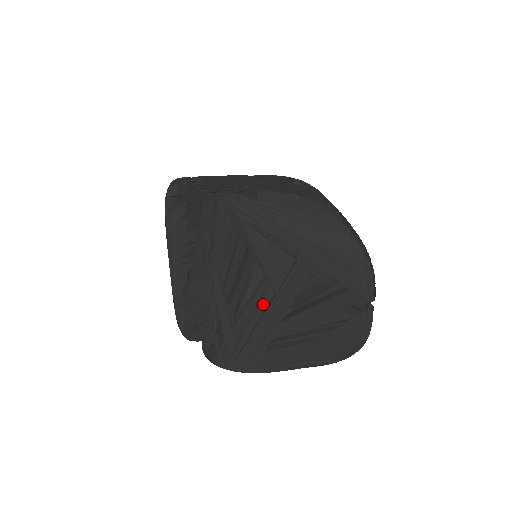
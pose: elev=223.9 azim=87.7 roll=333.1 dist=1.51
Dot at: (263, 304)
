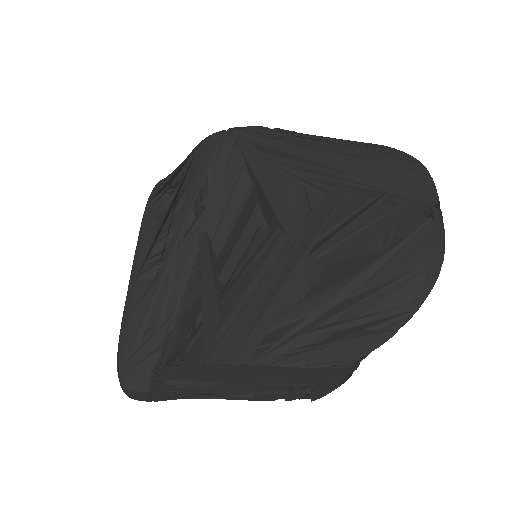
Dot at: (272, 256)
